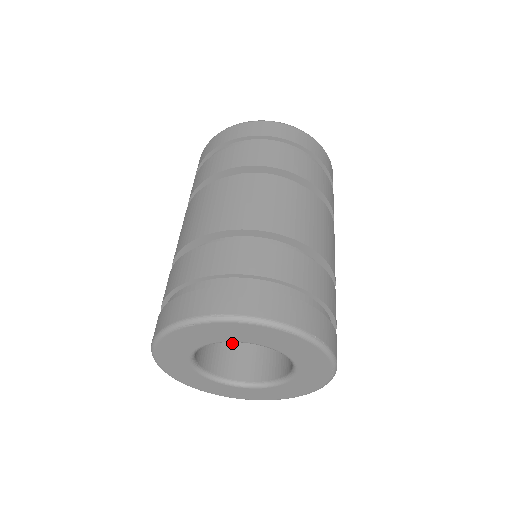
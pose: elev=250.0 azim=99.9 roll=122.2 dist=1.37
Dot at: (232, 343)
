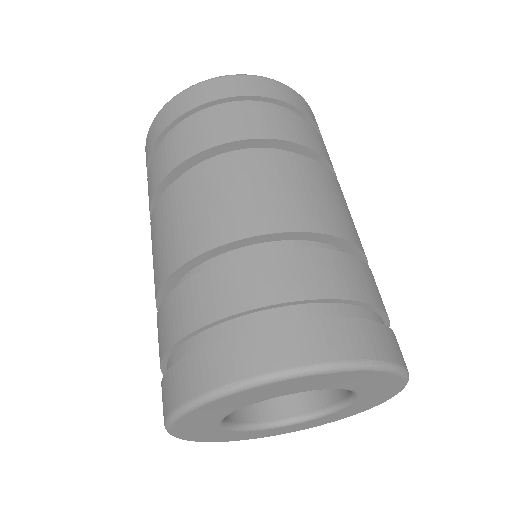
Dot at: occluded
